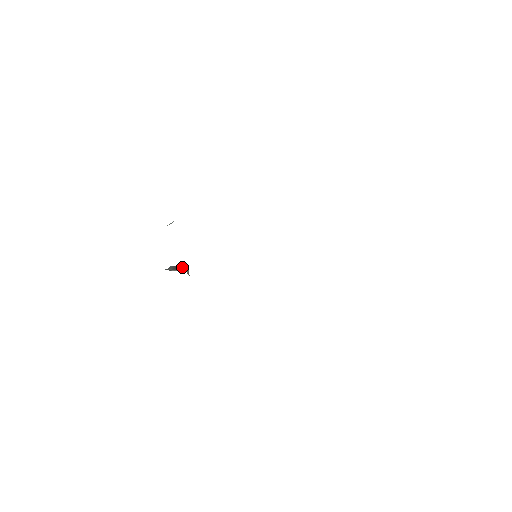
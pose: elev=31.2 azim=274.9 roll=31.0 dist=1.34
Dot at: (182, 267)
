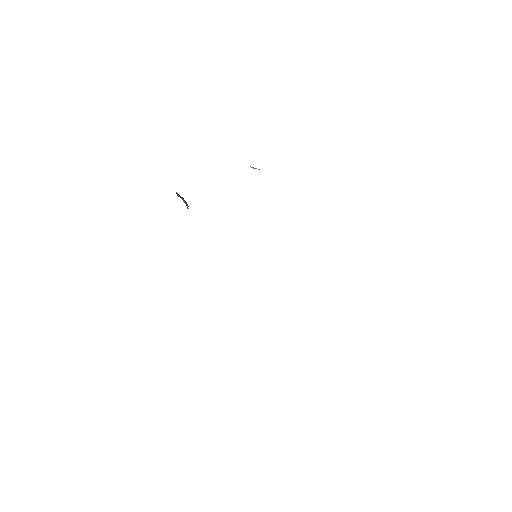
Dot at: (187, 204)
